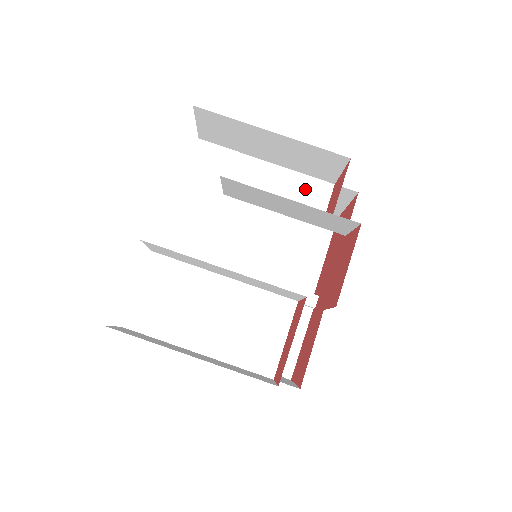
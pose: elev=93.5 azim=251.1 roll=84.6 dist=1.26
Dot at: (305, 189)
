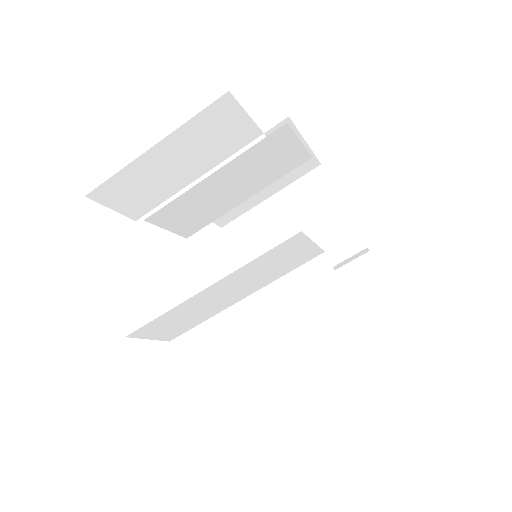
Dot at: occluded
